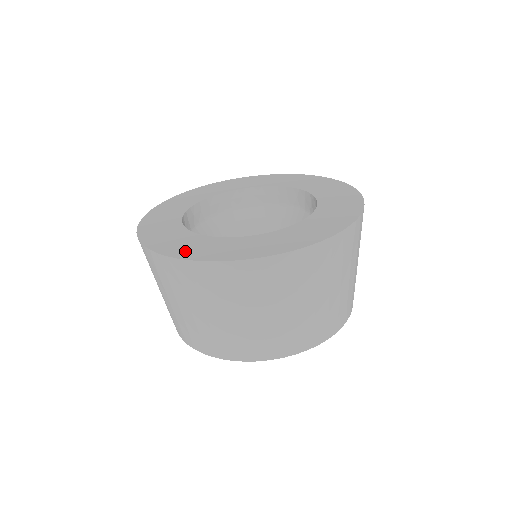
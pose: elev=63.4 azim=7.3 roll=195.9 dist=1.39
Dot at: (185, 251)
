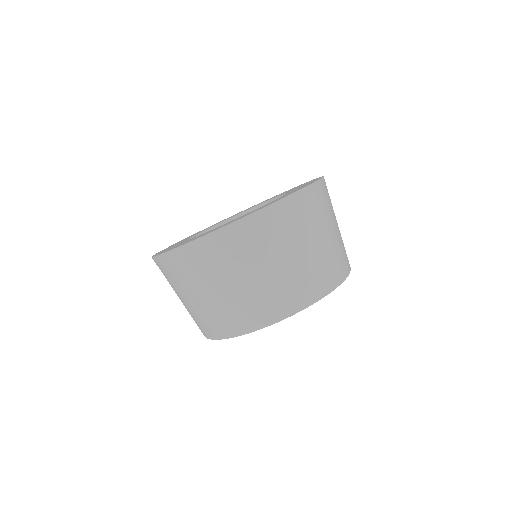
Dot at: occluded
